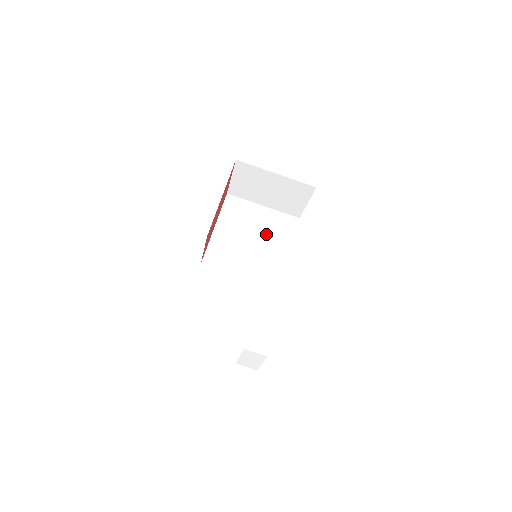
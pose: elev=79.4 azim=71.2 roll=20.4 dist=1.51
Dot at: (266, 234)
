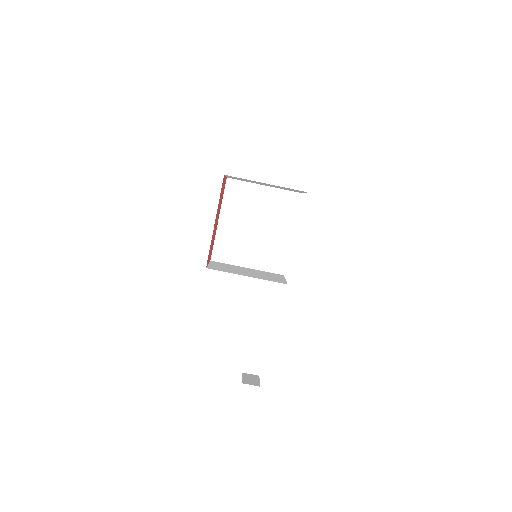
Dot at: (268, 218)
